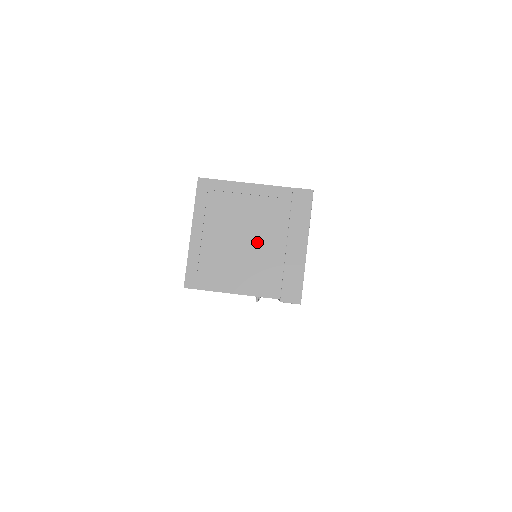
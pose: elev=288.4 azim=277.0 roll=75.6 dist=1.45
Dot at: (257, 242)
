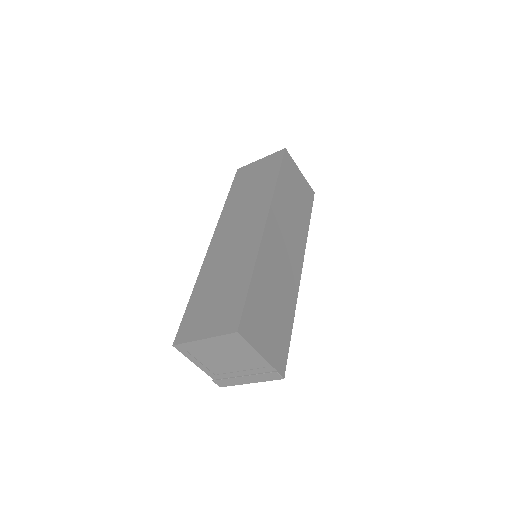
Dot at: (231, 365)
